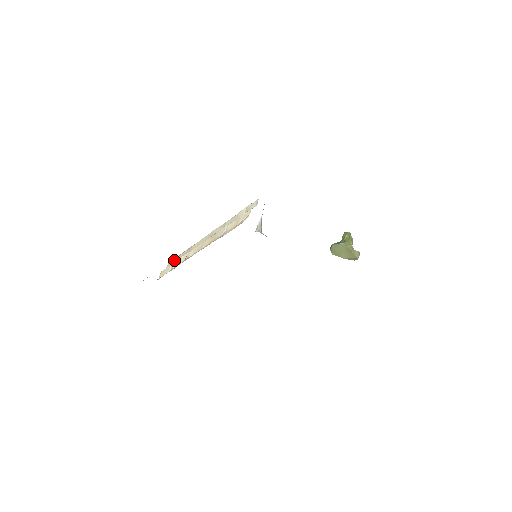
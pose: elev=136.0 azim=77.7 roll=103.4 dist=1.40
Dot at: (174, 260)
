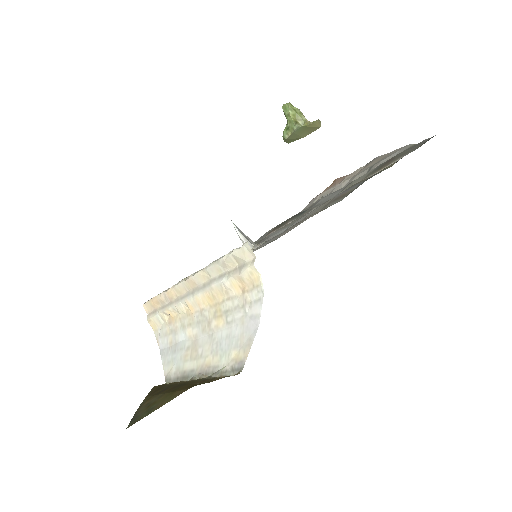
Dot at: (152, 306)
